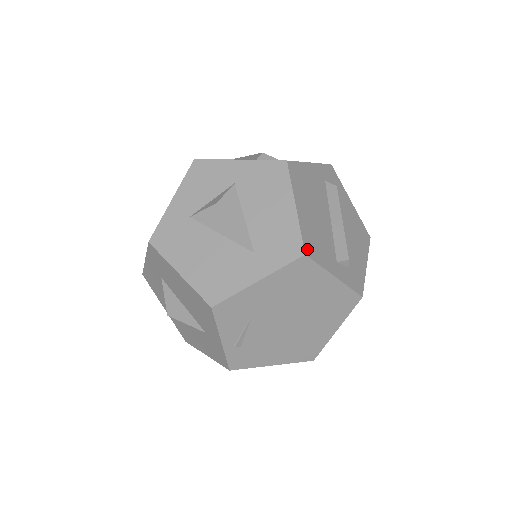
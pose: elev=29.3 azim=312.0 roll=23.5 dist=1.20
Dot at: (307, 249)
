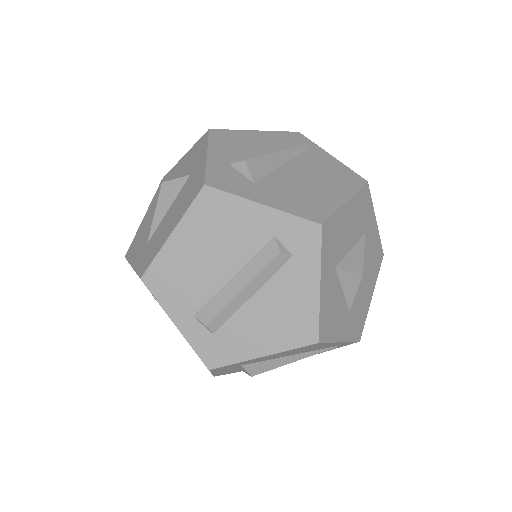
Dot at: (149, 277)
